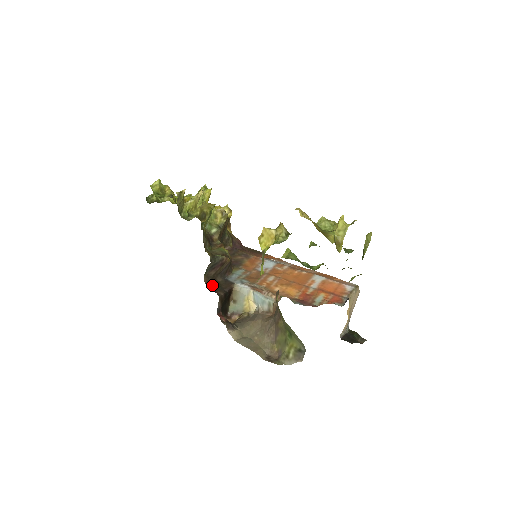
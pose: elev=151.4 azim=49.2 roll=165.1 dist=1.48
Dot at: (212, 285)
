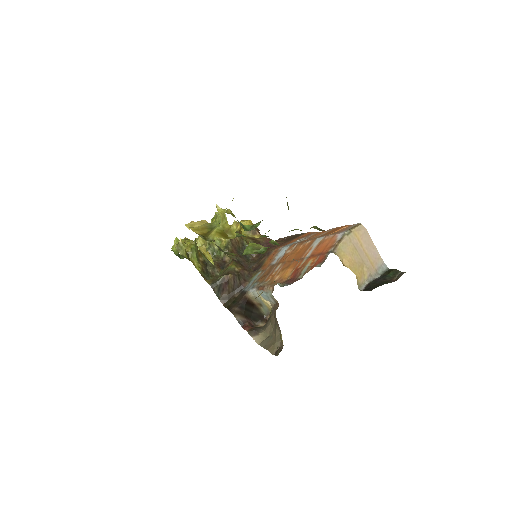
Dot at: (229, 304)
